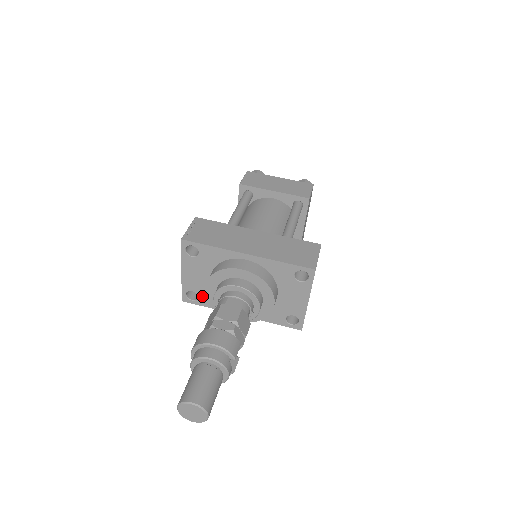
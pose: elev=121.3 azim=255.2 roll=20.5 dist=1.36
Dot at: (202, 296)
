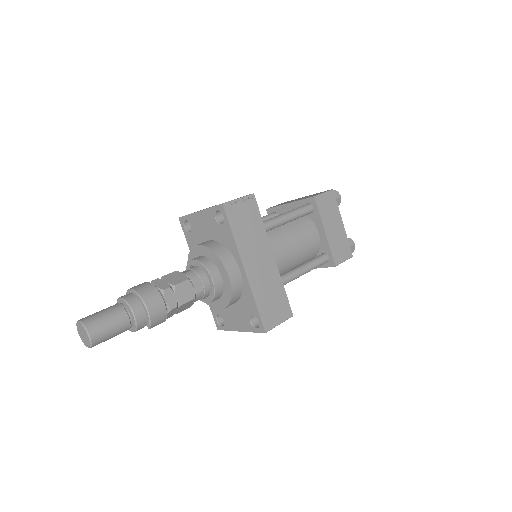
Dot at: (192, 236)
